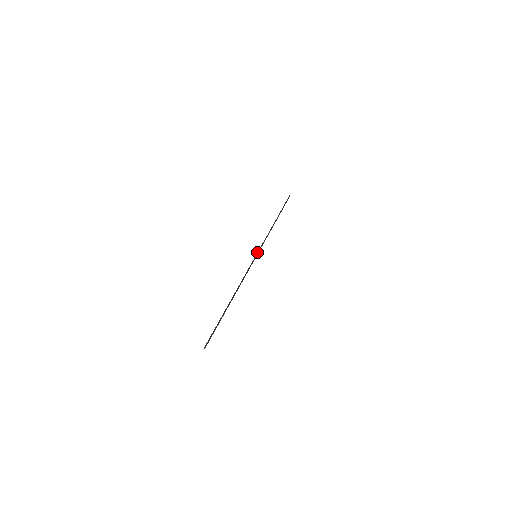
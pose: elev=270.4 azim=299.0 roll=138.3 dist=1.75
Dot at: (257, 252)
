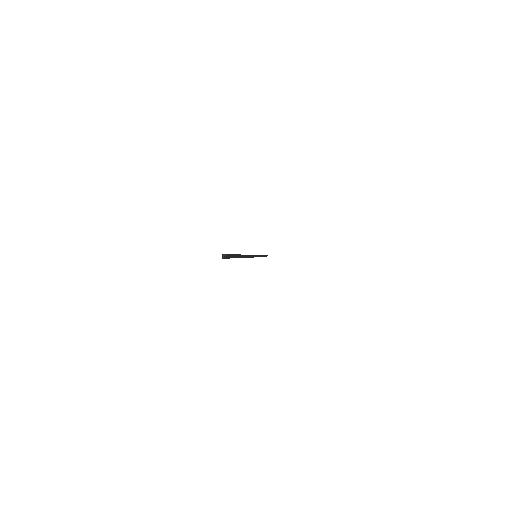
Dot at: occluded
